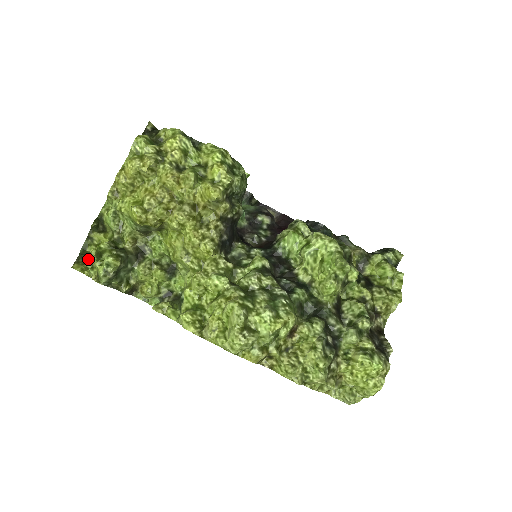
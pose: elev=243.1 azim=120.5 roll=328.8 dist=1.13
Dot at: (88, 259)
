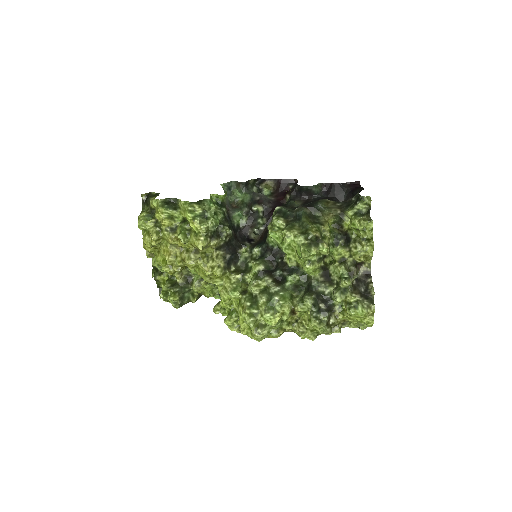
Dot at: occluded
